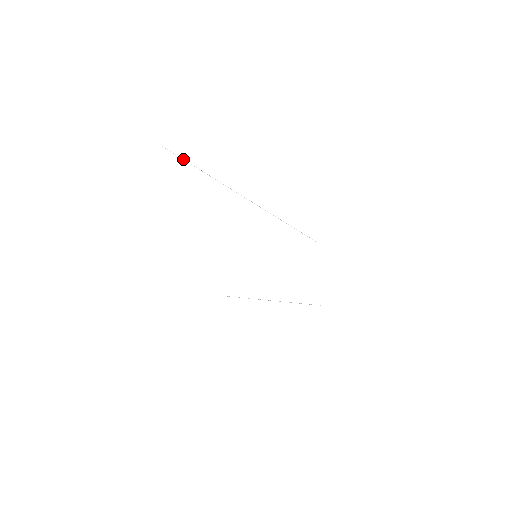
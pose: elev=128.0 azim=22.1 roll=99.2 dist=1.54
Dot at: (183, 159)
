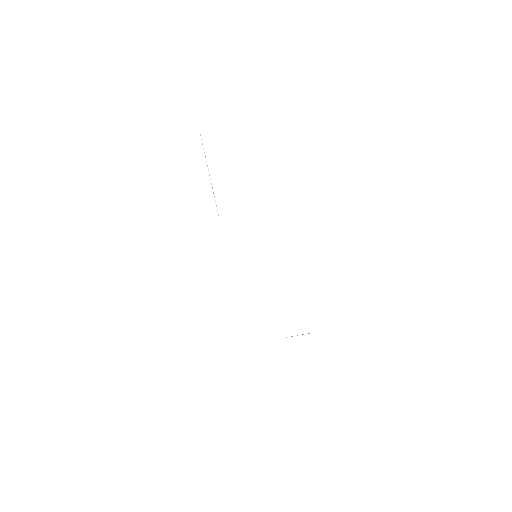
Dot at: occluded
